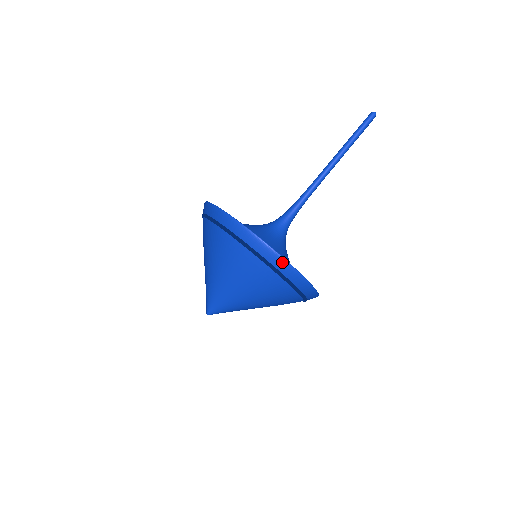
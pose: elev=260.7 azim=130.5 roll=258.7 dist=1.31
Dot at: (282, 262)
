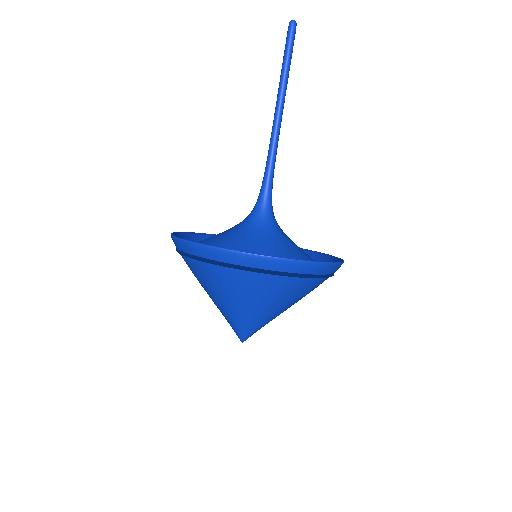
Dot at: (273, 261)
